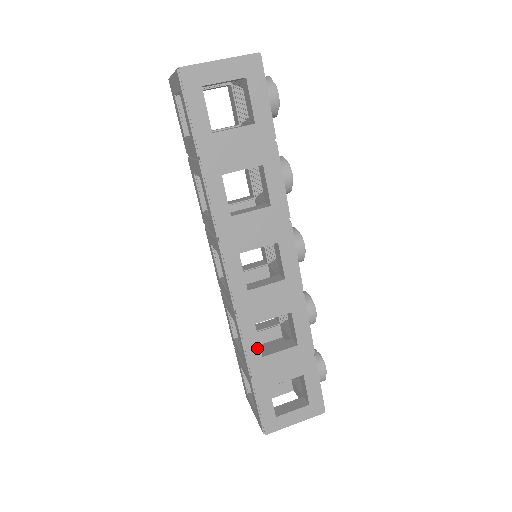
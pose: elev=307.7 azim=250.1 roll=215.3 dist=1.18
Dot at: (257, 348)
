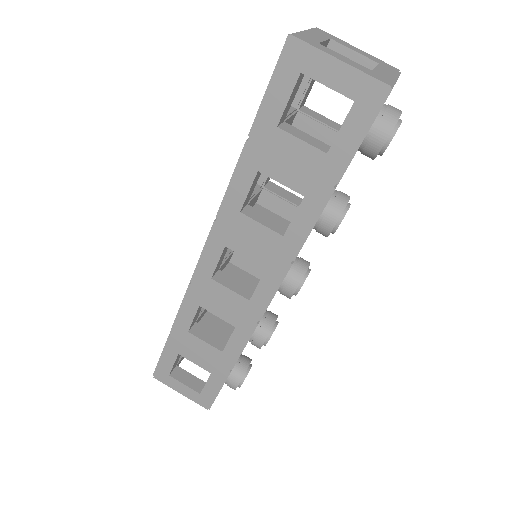
Dot at: (189, 322)
